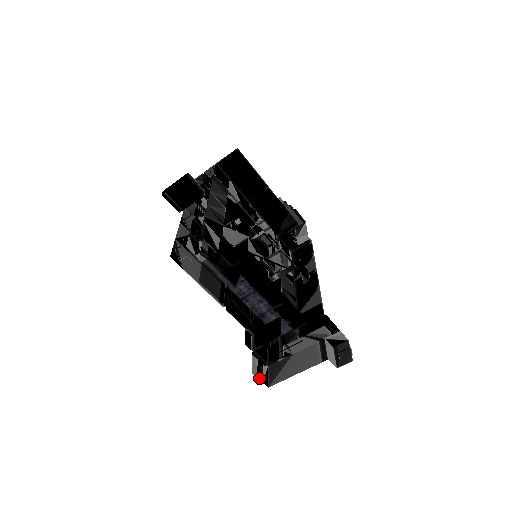
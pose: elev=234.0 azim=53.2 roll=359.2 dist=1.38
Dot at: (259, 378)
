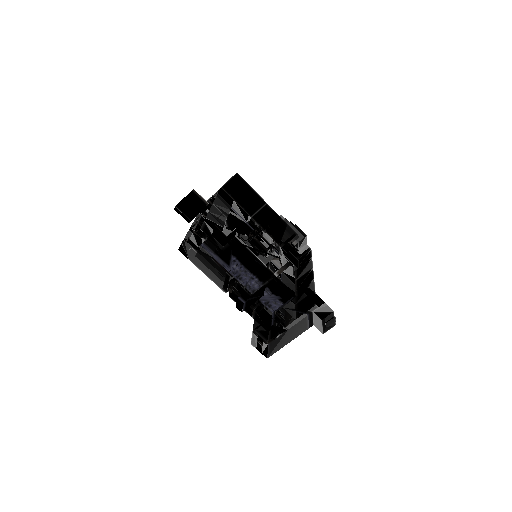
Dot at: (258, 349)
